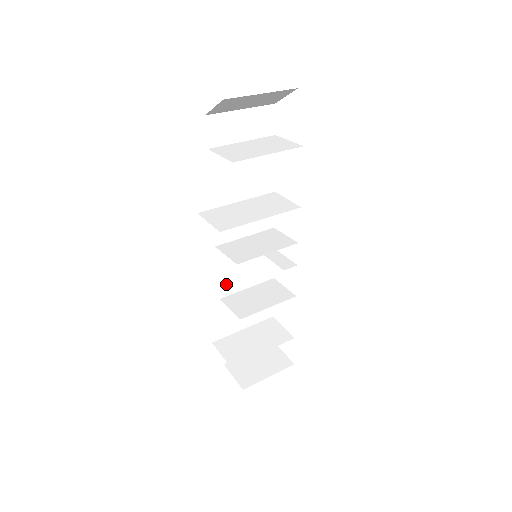
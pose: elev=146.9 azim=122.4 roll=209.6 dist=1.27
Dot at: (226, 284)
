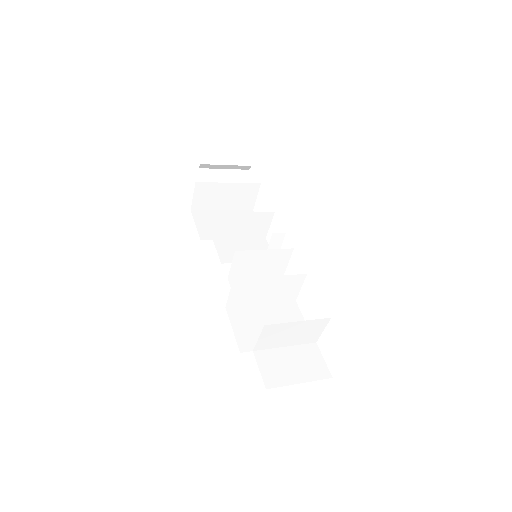
Dot at: occluded
